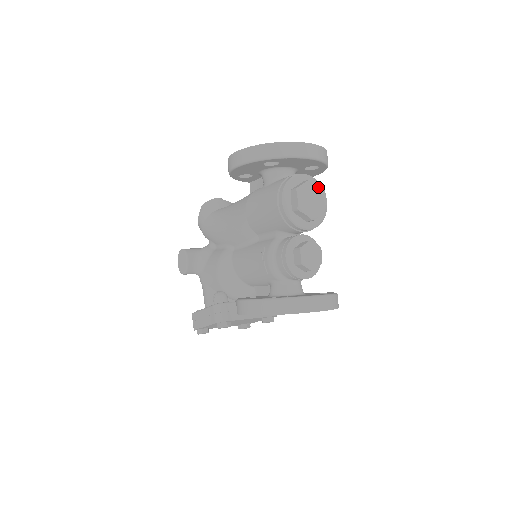
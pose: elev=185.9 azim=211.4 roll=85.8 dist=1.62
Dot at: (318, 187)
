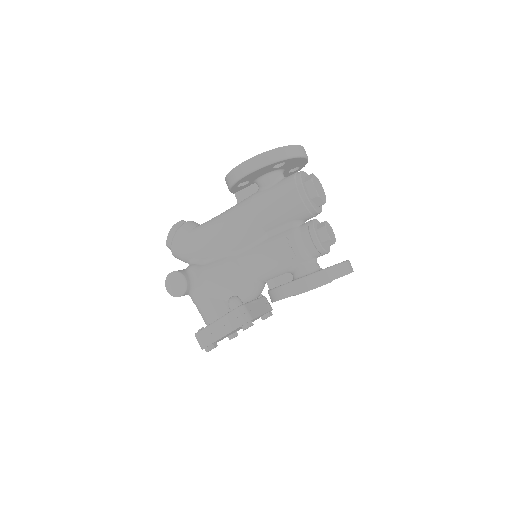
Dot at: (317, 179)
